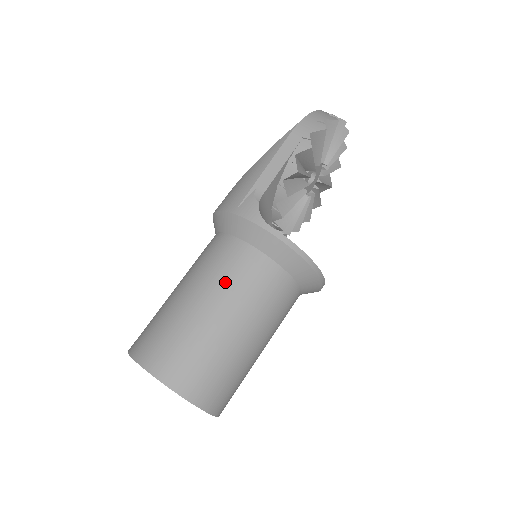
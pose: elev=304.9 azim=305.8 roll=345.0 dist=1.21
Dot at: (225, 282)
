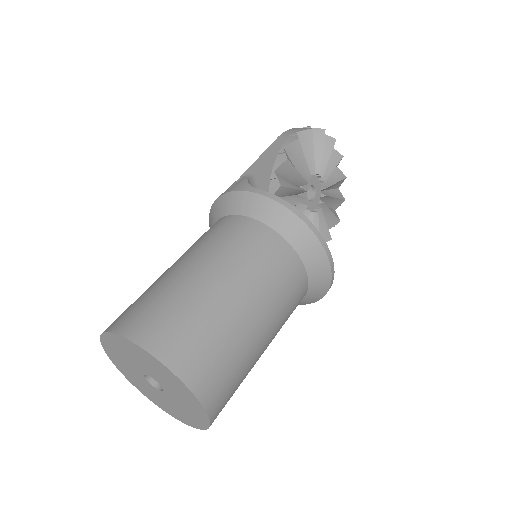
Dot at: (213, 245)
